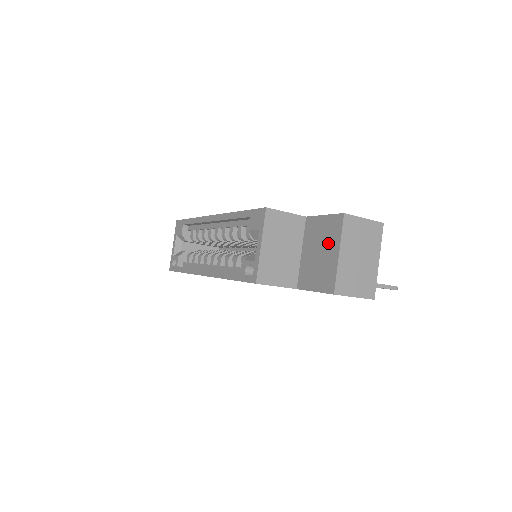
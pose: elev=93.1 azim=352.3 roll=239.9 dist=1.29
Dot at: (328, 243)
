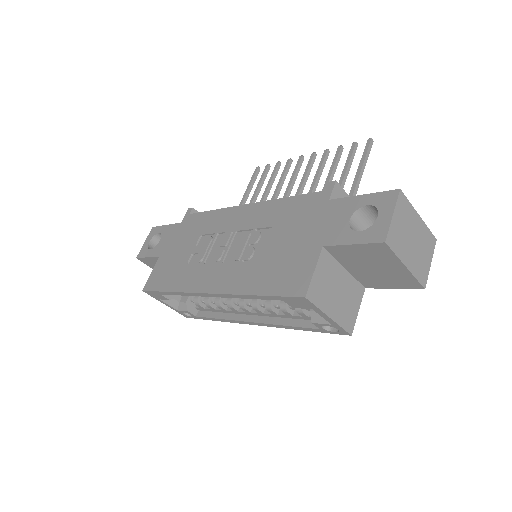
Dot at: (382, 262)
